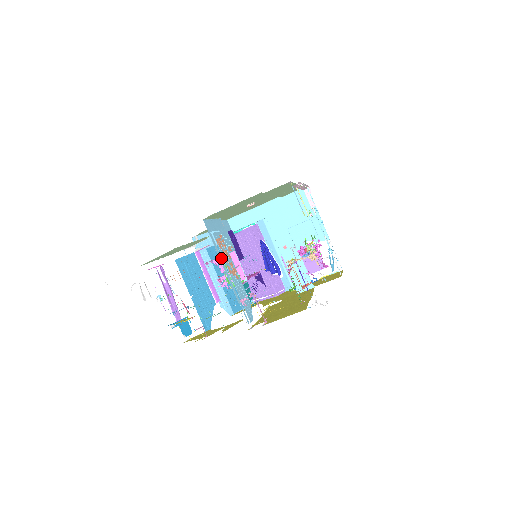
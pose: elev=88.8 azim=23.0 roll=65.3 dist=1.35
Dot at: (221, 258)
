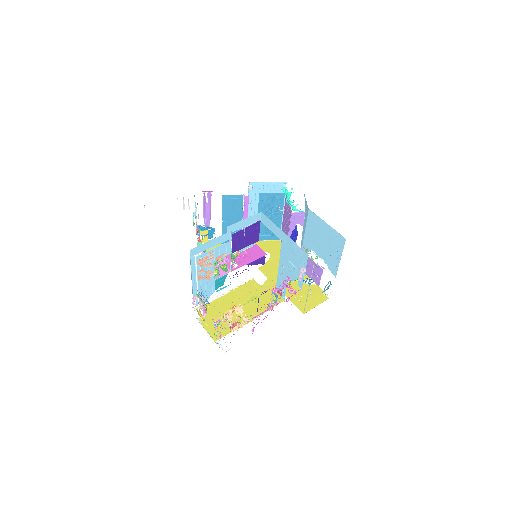
Dot at: (195, 271)
